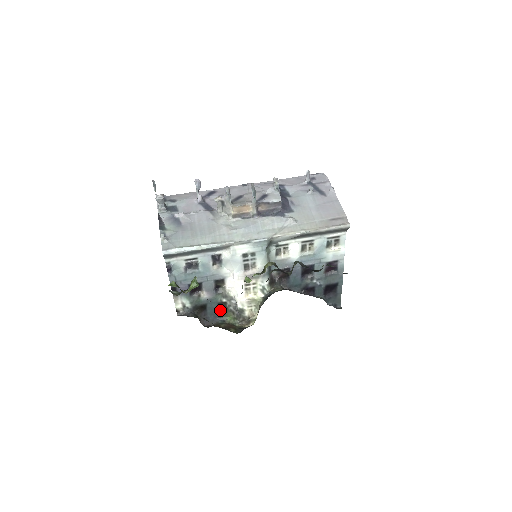
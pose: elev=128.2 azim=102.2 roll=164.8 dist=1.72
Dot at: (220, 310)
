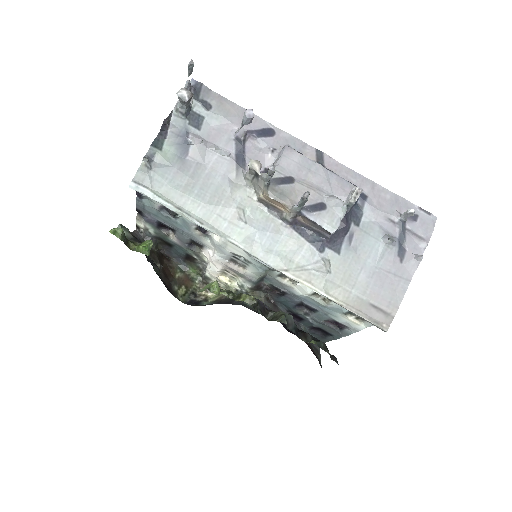
Dot at: (187, 258)
